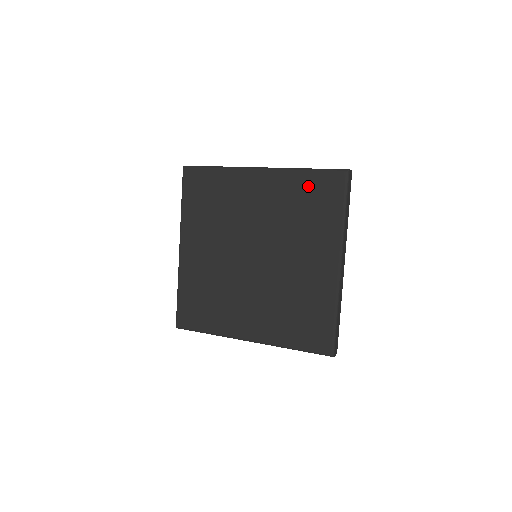
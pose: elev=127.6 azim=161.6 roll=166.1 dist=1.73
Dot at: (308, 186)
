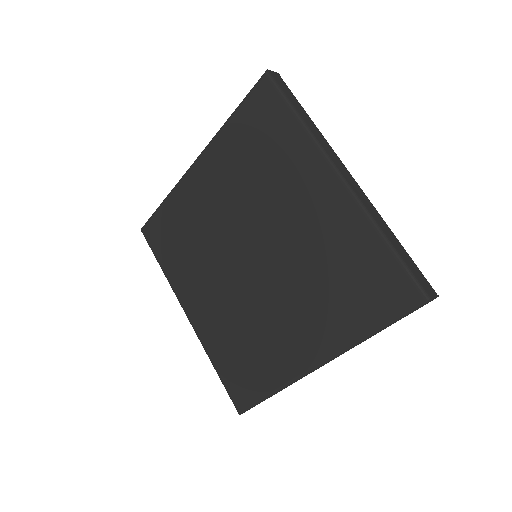
Dot at: (369, 261)
